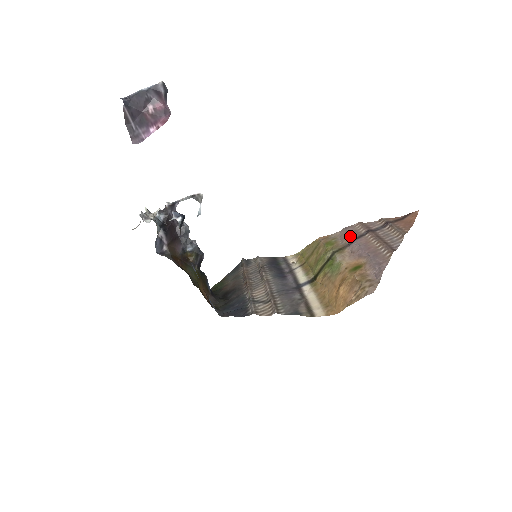
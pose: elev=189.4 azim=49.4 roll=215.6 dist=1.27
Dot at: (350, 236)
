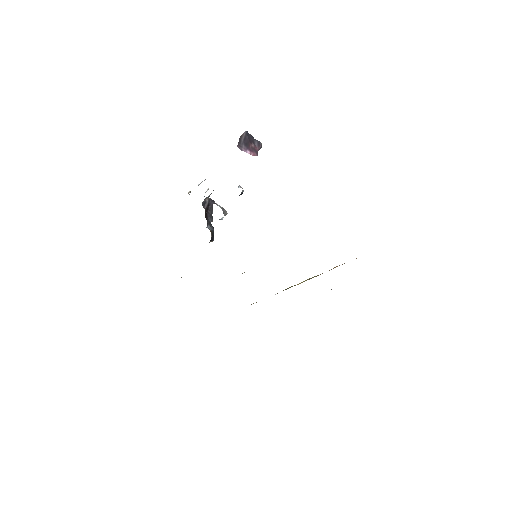
Dot at: occluded
